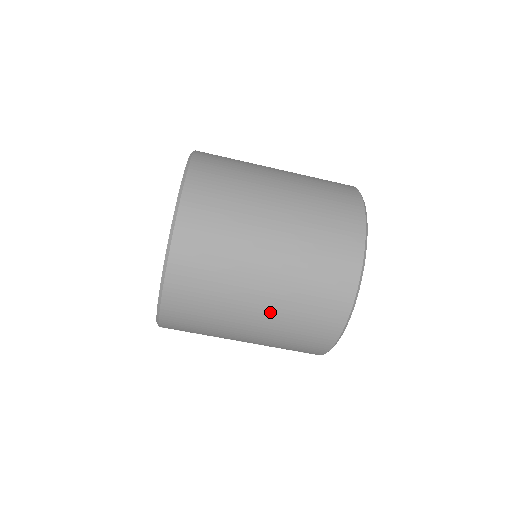
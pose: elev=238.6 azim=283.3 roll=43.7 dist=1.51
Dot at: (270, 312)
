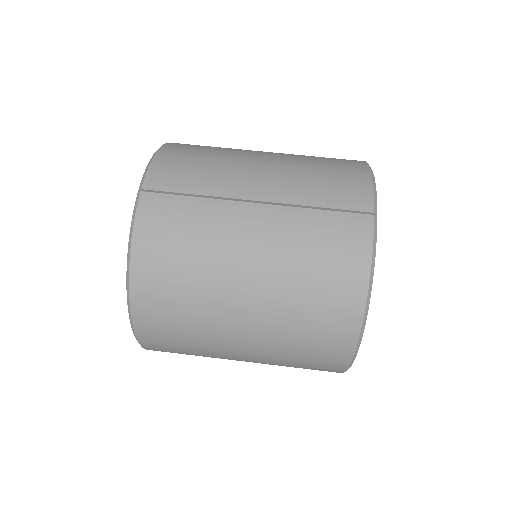
Dot at: (281, 154)
